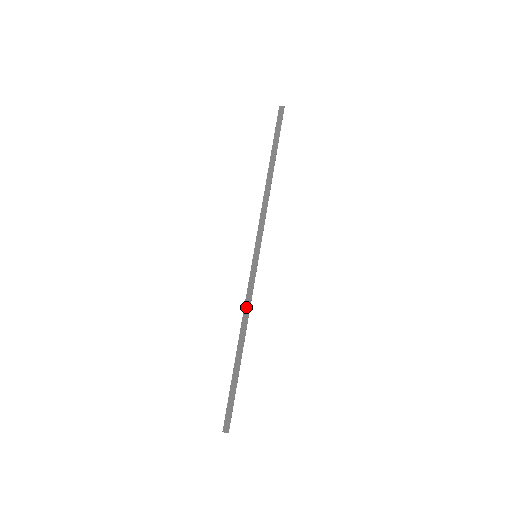
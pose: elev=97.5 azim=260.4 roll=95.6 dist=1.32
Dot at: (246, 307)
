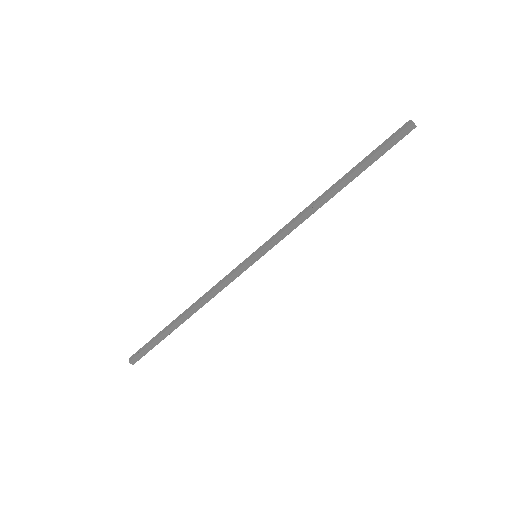
Dot at: (214, 293)
